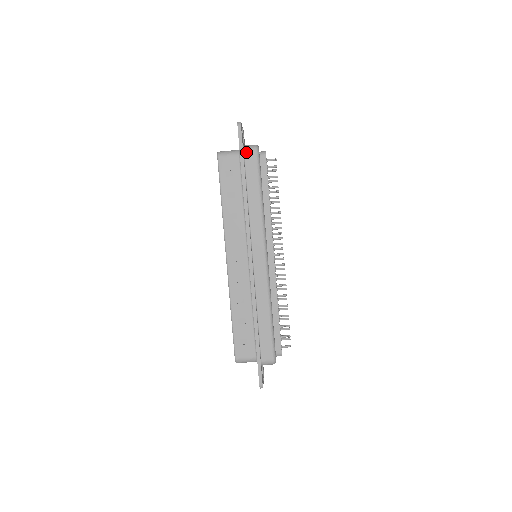
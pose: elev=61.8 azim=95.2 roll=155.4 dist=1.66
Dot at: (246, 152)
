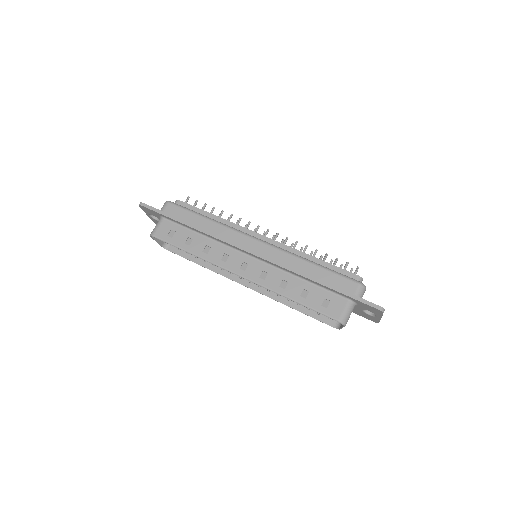
Dot at: (164, 211)
